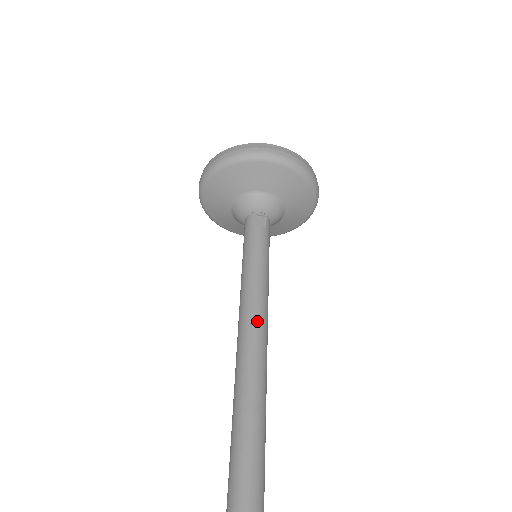
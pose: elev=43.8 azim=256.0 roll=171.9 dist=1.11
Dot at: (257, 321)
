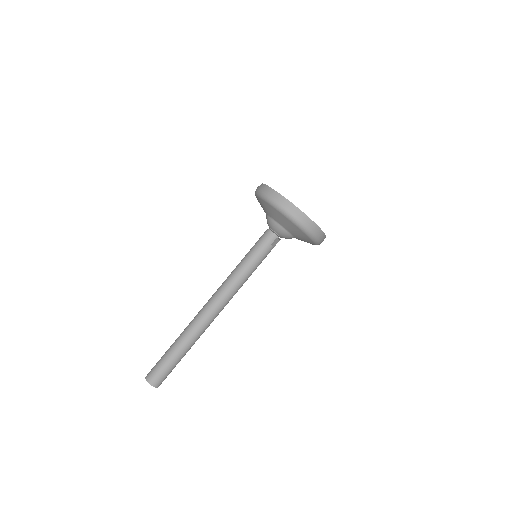
Dot at: occluded
